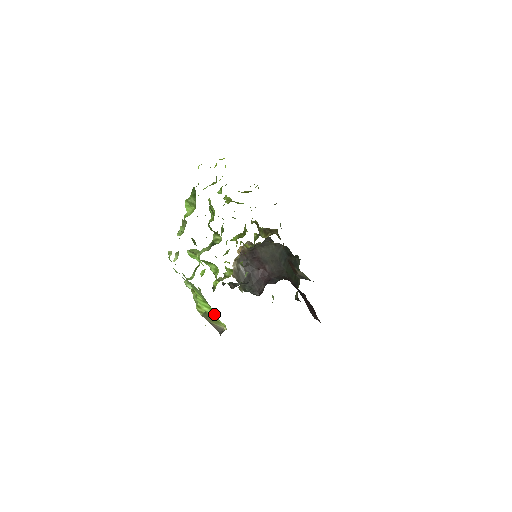
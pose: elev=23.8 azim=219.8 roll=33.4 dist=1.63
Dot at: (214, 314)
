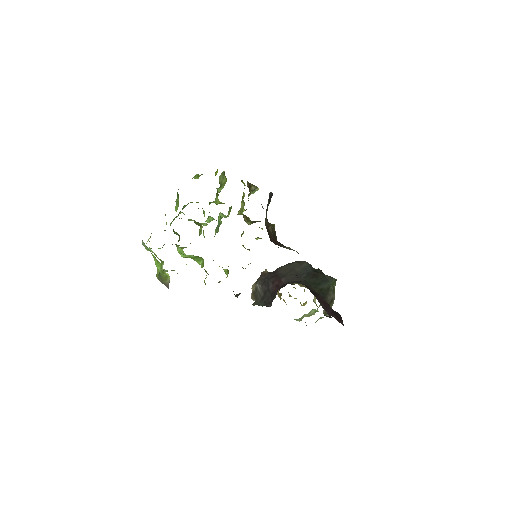
Dot at: (161, 268)
